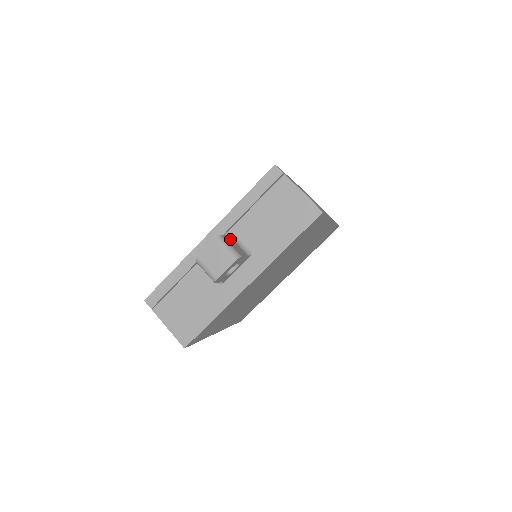
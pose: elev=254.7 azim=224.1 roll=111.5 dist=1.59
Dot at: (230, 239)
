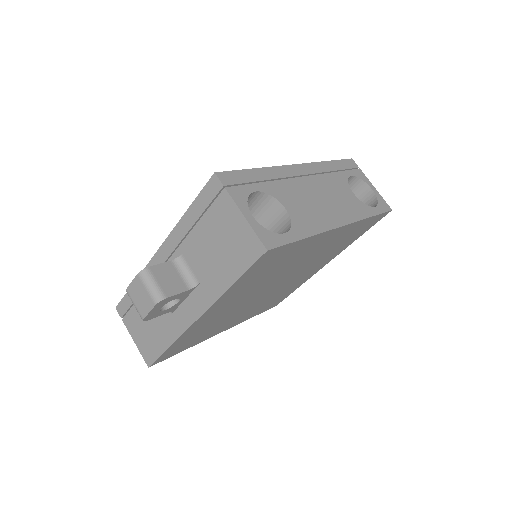
Dot at: (166, 268)
